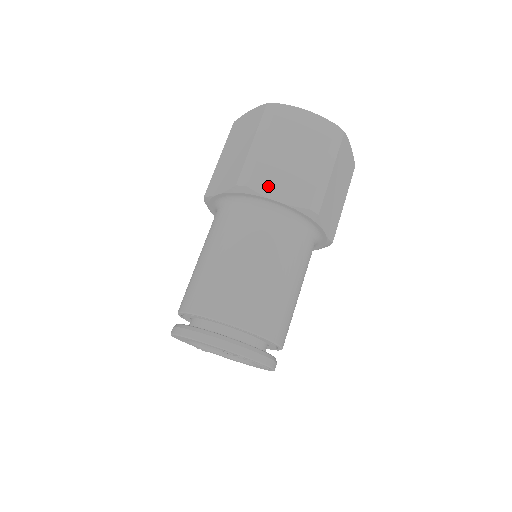
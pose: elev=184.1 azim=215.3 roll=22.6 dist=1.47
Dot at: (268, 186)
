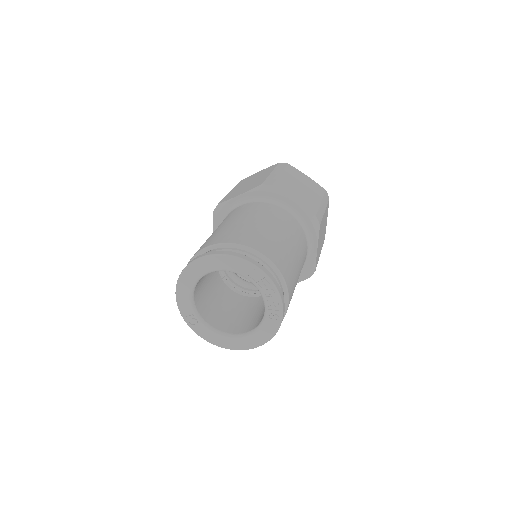
Dot at: (286, 192)
